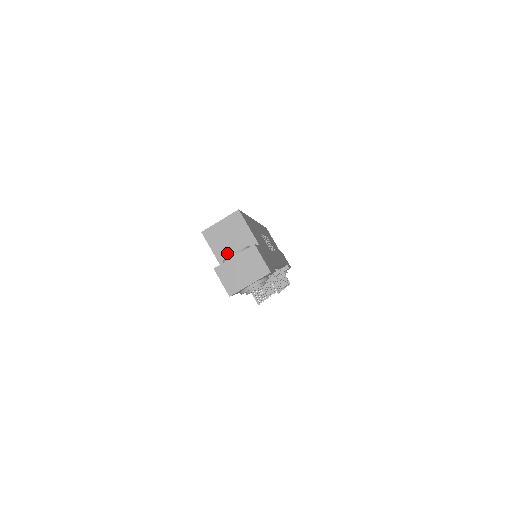
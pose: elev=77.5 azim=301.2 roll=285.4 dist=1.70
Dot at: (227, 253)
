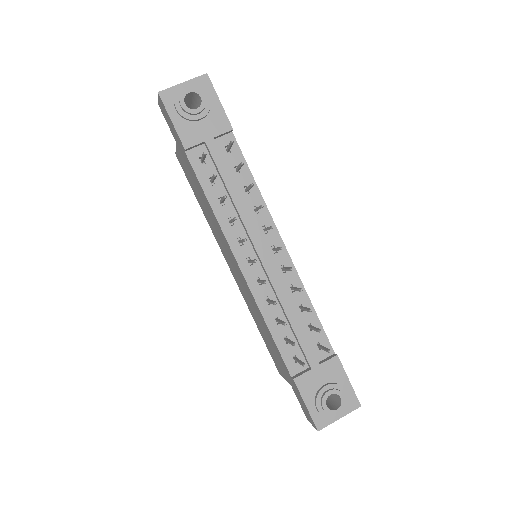
Dot at: occluded
